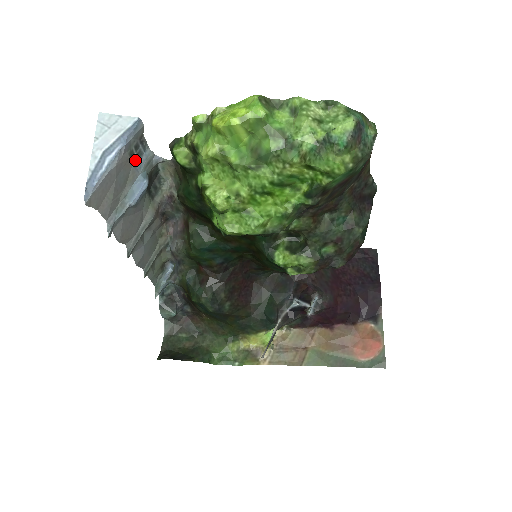
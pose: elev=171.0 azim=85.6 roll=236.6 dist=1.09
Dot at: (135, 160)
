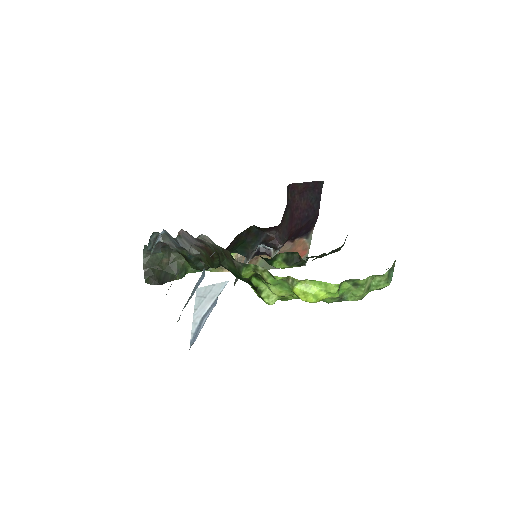
Dot at: occluded
